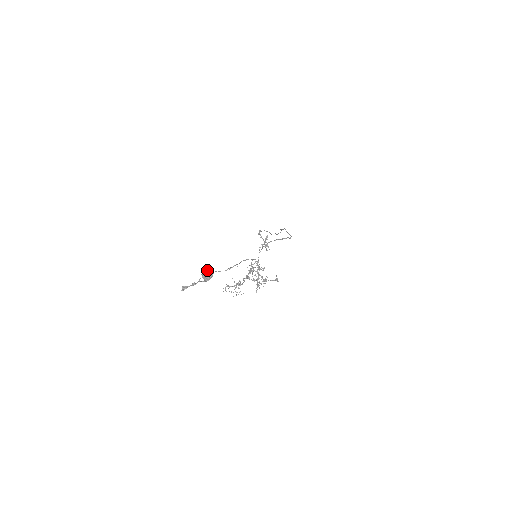
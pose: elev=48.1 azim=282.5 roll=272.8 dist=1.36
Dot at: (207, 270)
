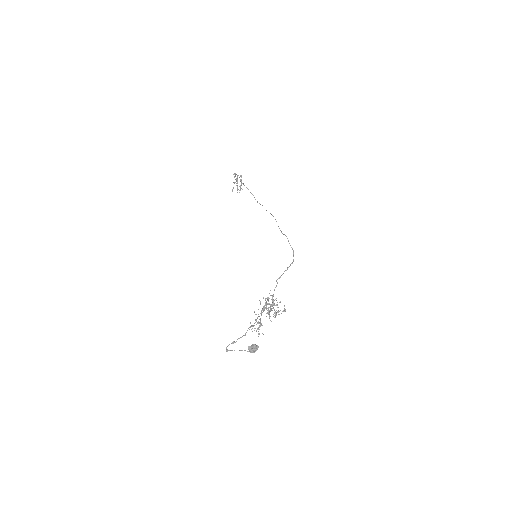
Dot at: (254, 346)
